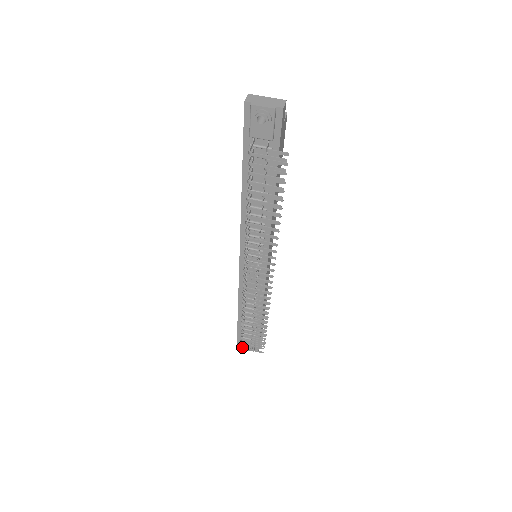
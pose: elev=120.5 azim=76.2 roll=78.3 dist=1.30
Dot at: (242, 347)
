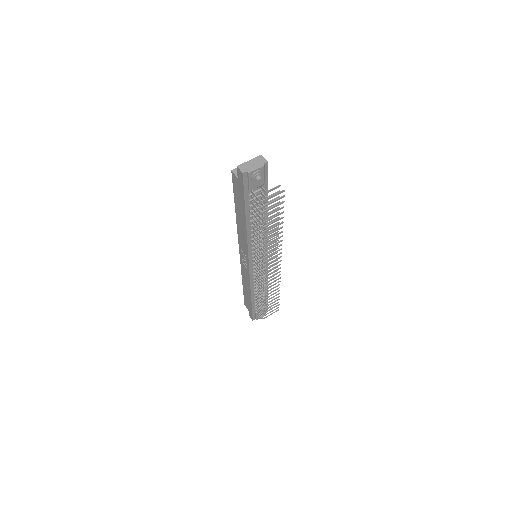
Dot at: (264, 318)
